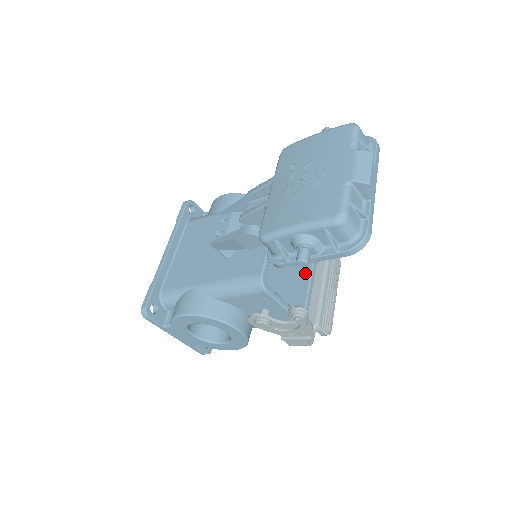
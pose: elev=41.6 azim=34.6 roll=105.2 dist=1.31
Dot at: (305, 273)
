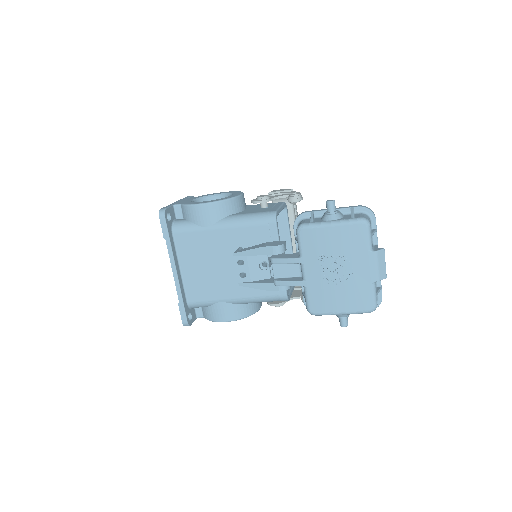
Dot at: occluded
